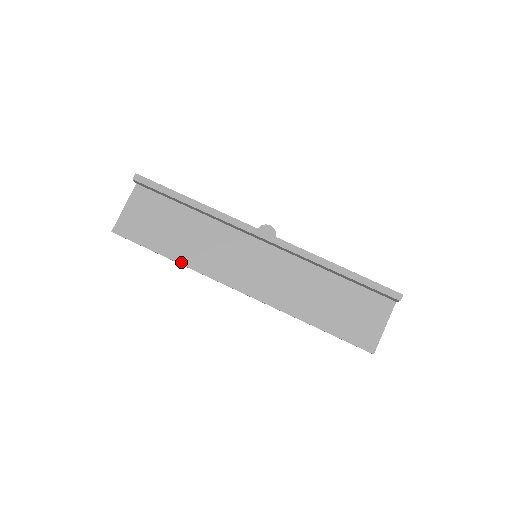
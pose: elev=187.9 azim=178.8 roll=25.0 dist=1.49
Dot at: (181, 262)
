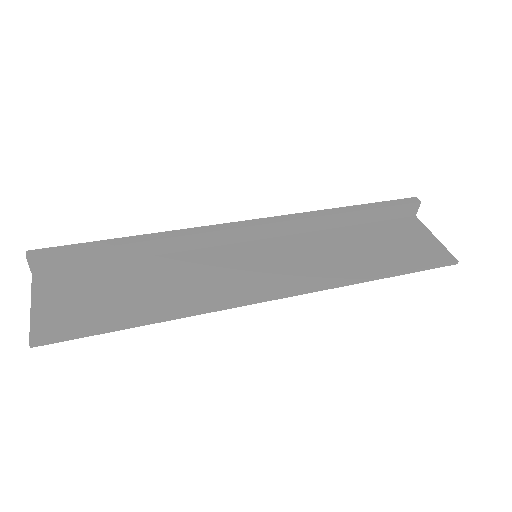
Dot at: (172, 314)
